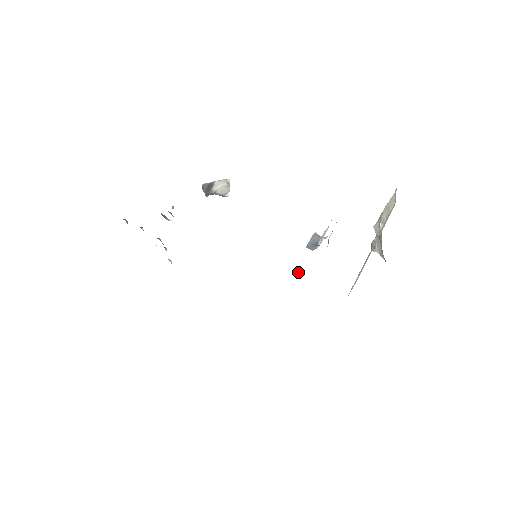
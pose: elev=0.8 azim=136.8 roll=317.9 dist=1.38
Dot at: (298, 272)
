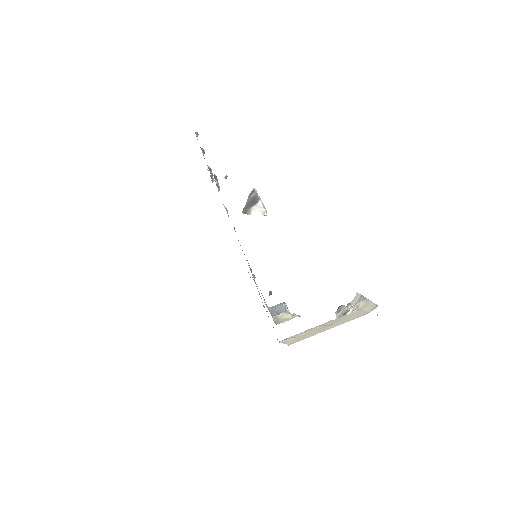
Dot at: (271, 292)
